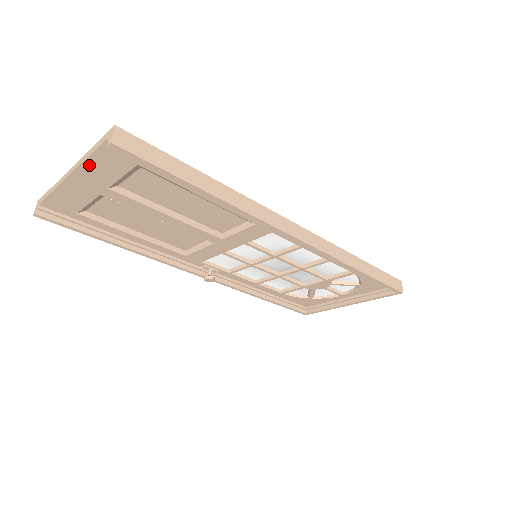
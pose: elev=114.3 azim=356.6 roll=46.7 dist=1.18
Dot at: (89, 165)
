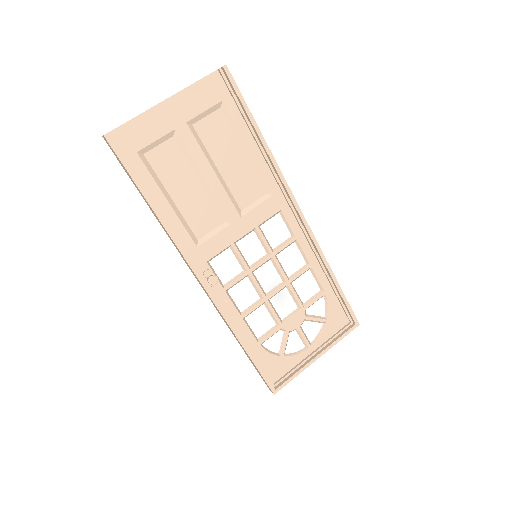
Dot at: (189, 92)
